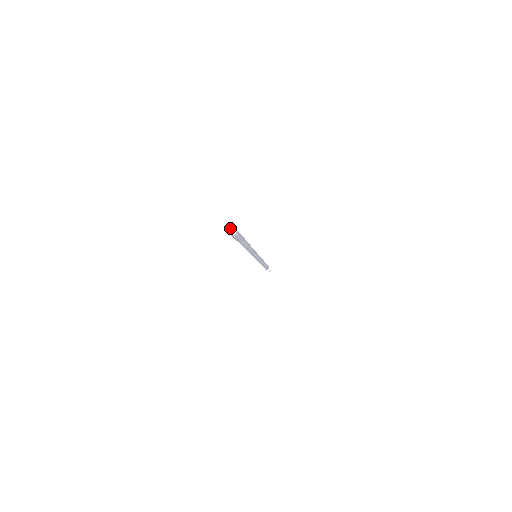
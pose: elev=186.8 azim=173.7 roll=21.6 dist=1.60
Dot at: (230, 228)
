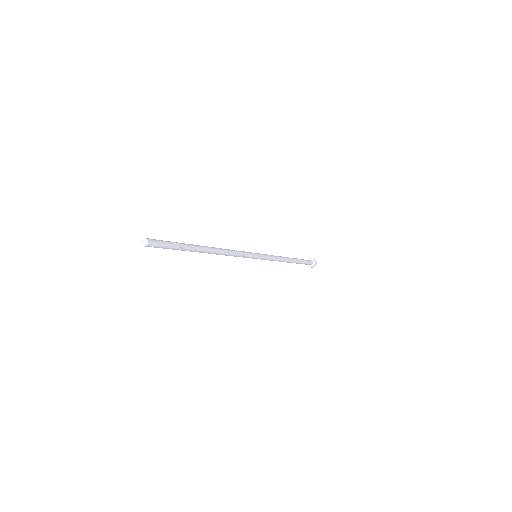
Dot at: (144, 238)
